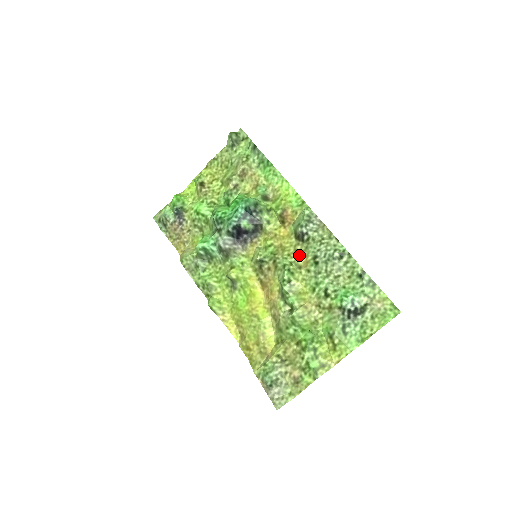
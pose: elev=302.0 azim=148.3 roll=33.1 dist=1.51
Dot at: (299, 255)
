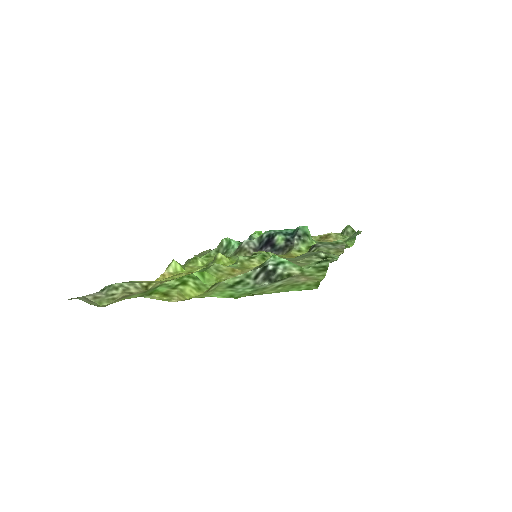
Dot at: occluded
